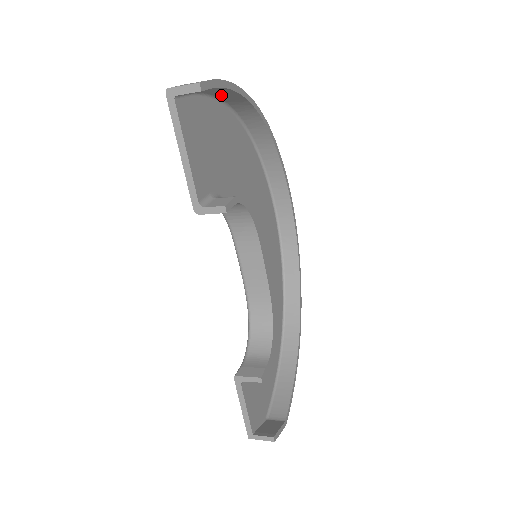
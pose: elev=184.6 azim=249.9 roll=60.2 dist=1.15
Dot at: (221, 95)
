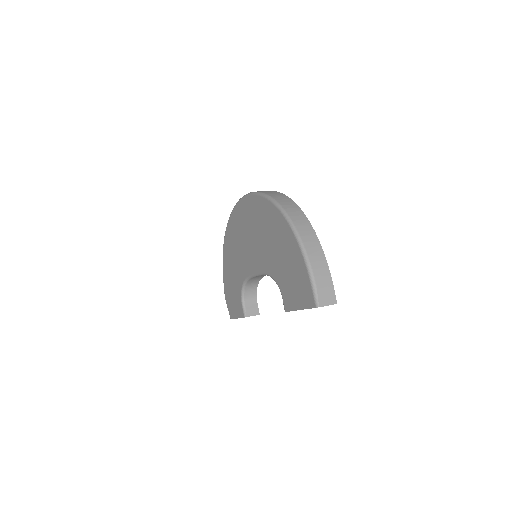
Dot at: (309, 250)
